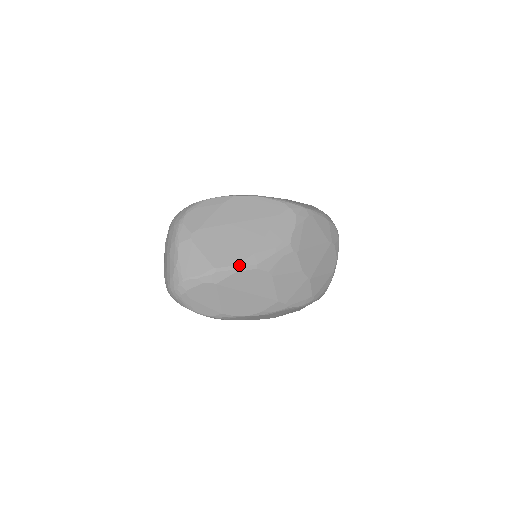
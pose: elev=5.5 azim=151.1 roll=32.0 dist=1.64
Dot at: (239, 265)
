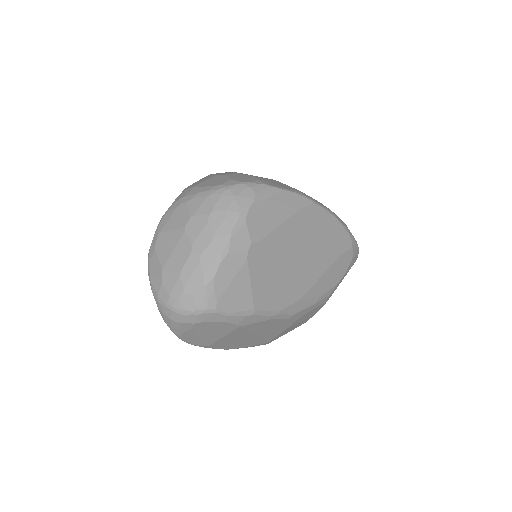
Dot at: (280, 312)
